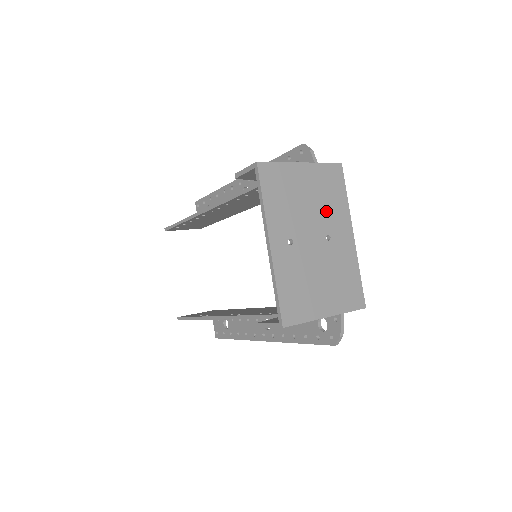
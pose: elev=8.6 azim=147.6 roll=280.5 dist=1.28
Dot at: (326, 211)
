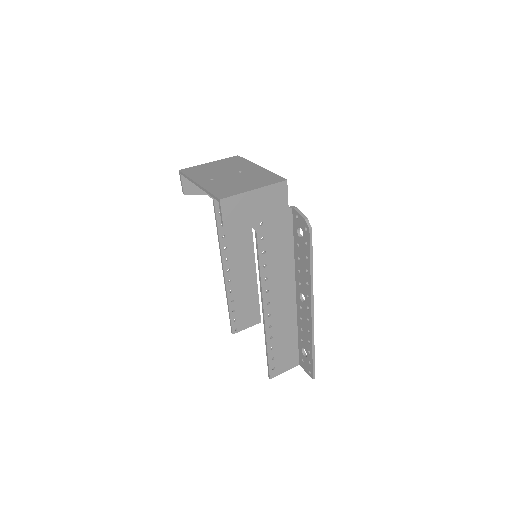
Dot at: (234, 167)
